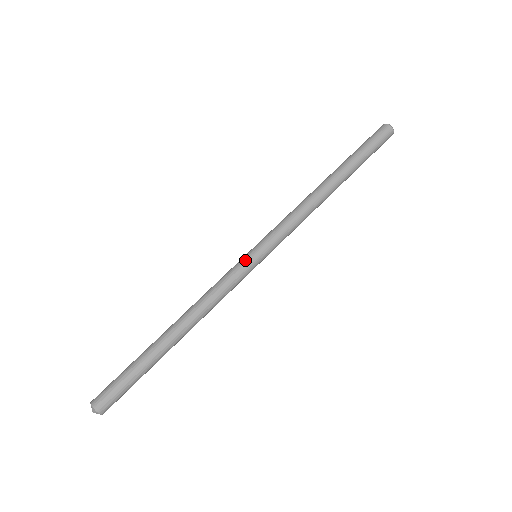
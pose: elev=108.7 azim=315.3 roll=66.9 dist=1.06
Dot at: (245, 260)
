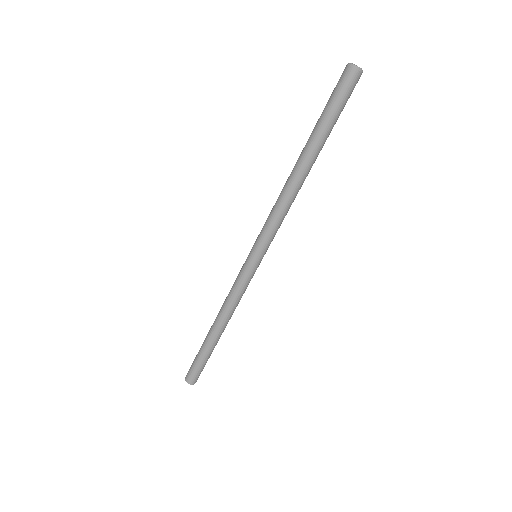
Dot at: (245, 263)
